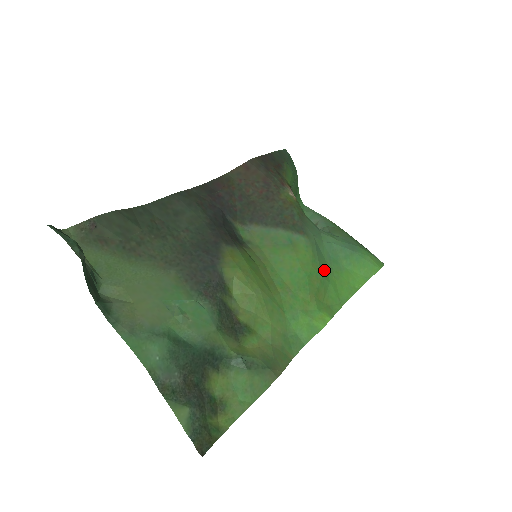
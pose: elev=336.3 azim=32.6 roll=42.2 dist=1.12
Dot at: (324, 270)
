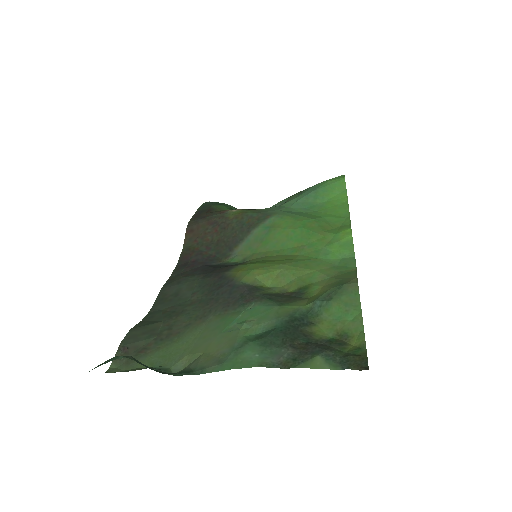
Dot at: (310, 216)
